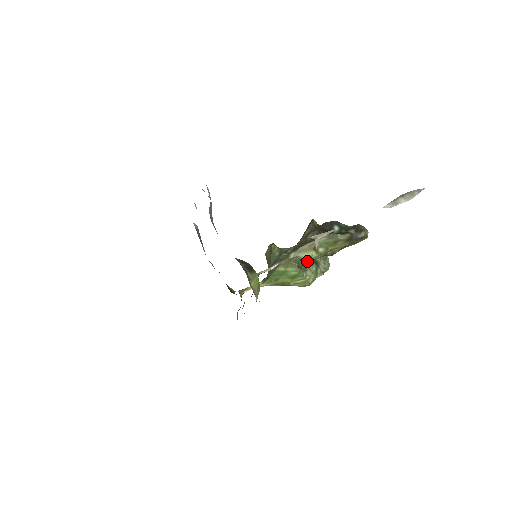
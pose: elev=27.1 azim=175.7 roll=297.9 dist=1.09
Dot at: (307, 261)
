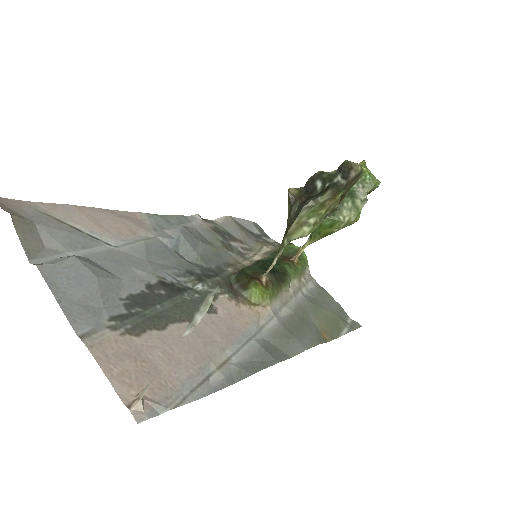
Dot at: occluded
